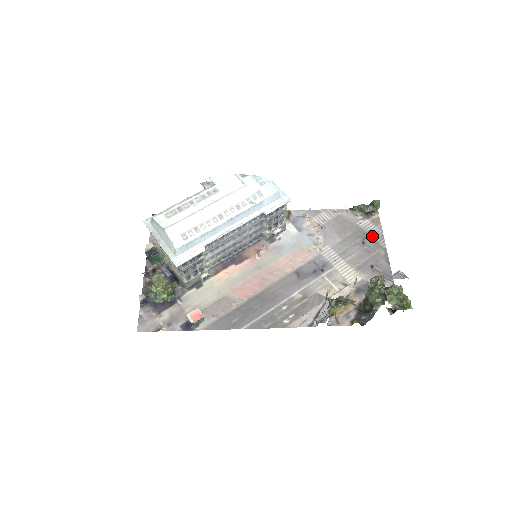
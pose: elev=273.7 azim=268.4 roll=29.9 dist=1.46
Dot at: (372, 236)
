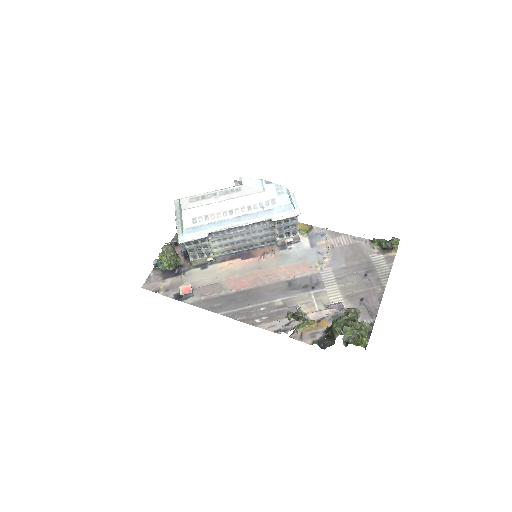
Dot at: (378, 271)
